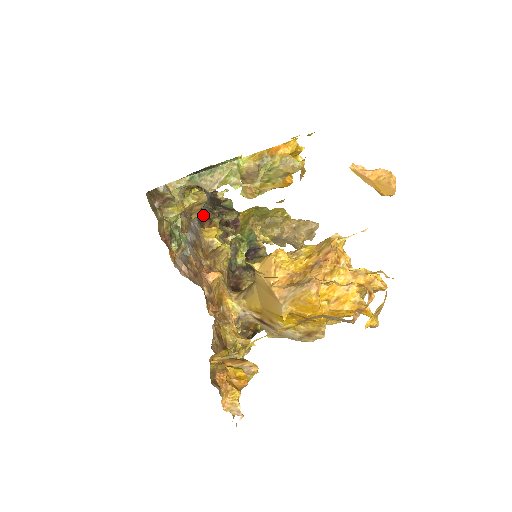
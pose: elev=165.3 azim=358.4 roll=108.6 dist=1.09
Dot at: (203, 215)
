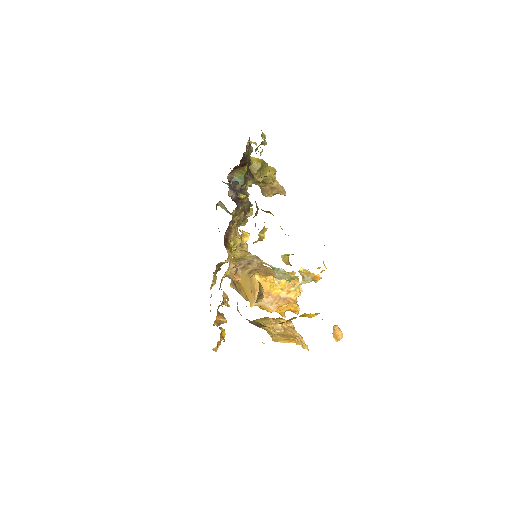
Dot at: (244, 209)
